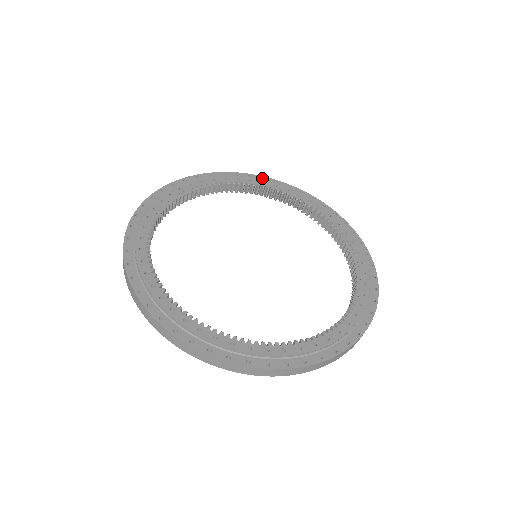
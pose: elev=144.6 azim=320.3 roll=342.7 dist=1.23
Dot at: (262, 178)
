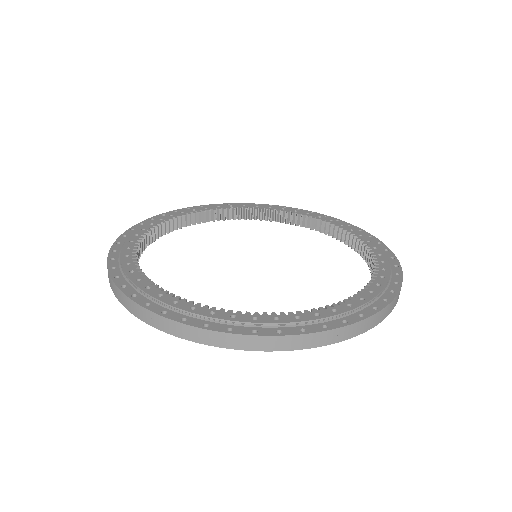
Dot at: (361, 231)
